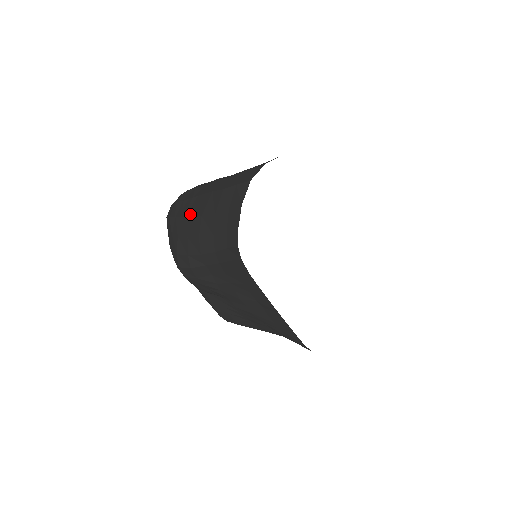
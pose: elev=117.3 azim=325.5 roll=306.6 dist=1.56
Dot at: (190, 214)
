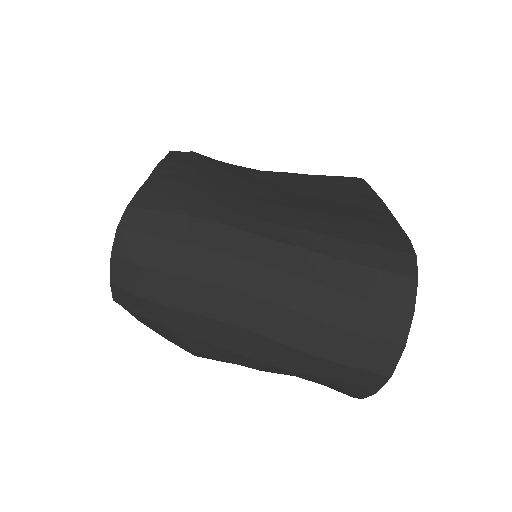
Dot at: (223, 346)
